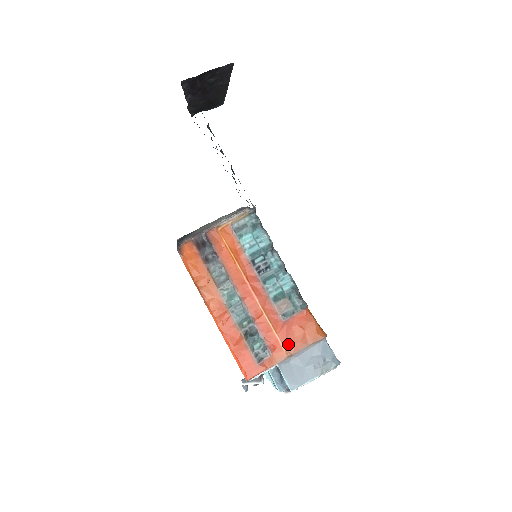
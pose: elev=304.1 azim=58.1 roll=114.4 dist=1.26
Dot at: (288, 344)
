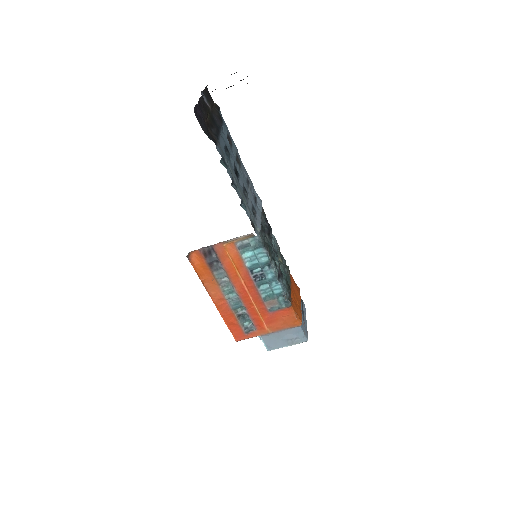
Dot at: (271, 326)
